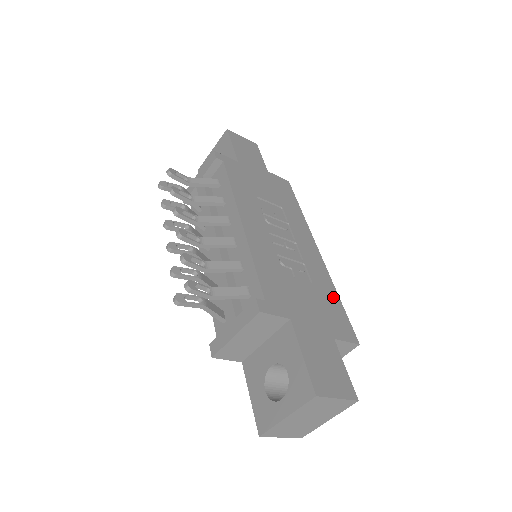
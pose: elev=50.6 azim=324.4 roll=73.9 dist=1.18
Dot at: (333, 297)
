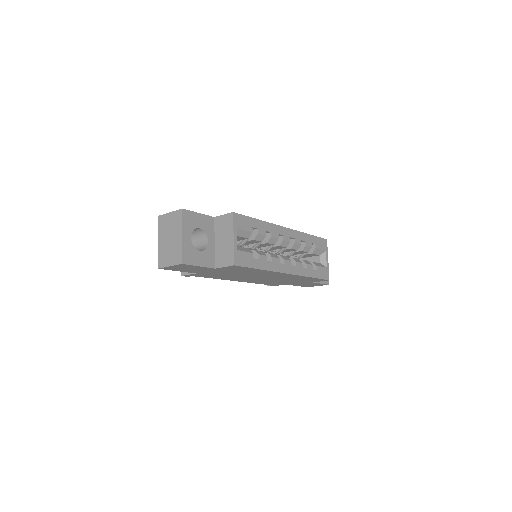
Dot at: occluded
